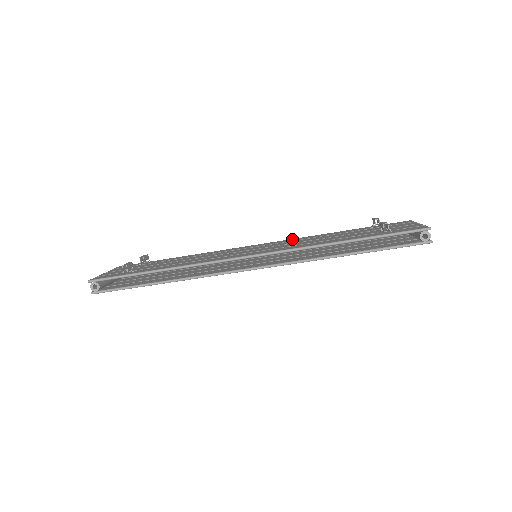
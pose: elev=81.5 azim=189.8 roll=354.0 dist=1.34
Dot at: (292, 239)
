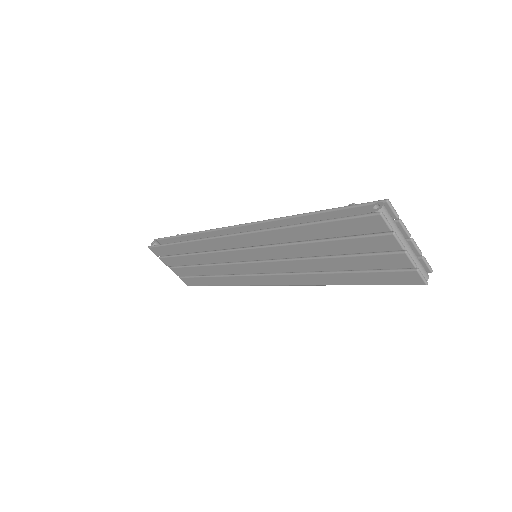
Dot at: occluded
